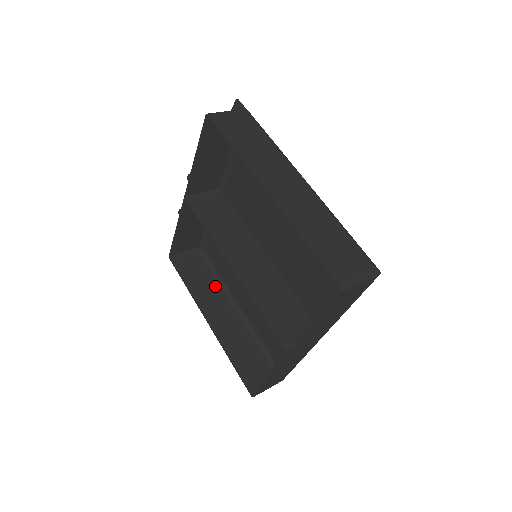
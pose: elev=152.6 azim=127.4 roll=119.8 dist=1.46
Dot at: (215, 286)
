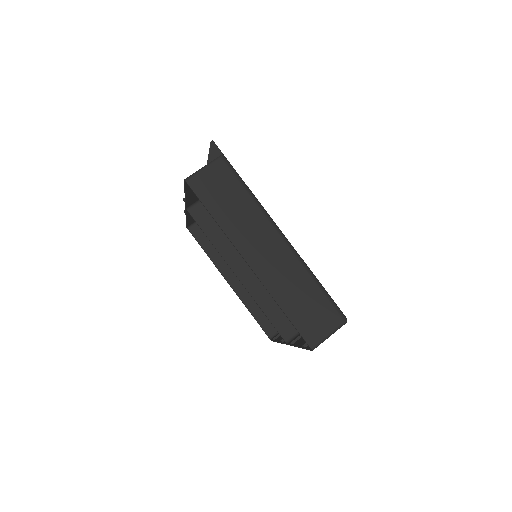
Dot at: occluded
